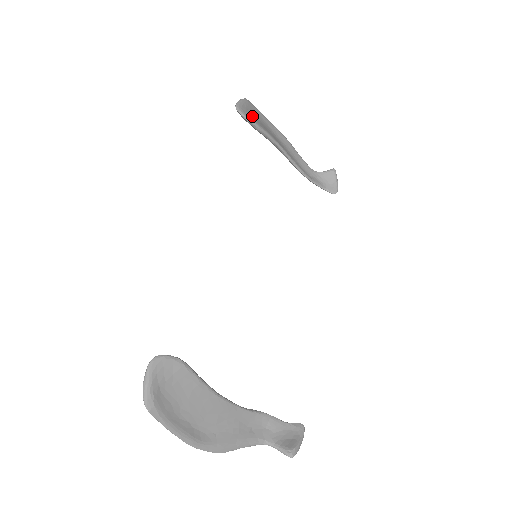
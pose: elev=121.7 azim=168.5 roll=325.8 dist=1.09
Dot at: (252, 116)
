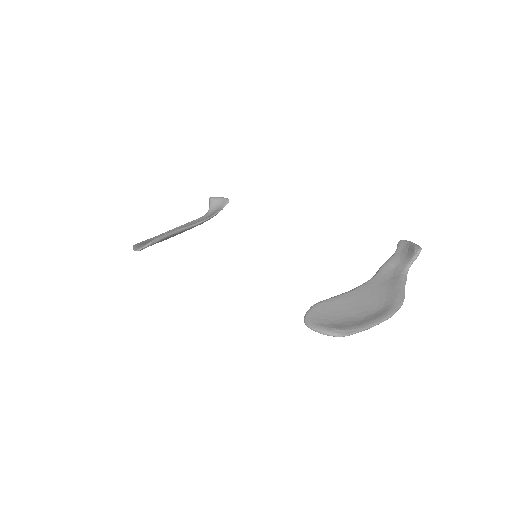
Dot at: occluded
